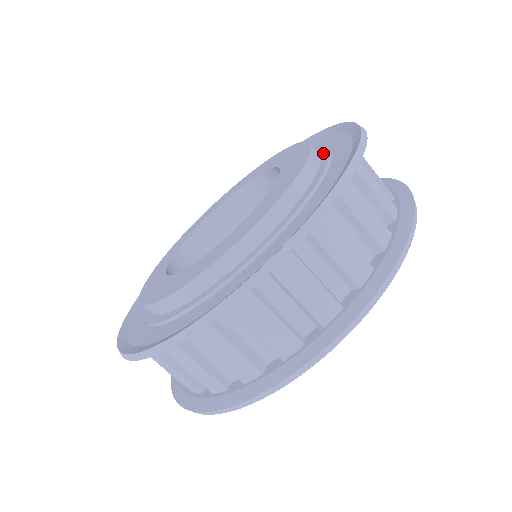
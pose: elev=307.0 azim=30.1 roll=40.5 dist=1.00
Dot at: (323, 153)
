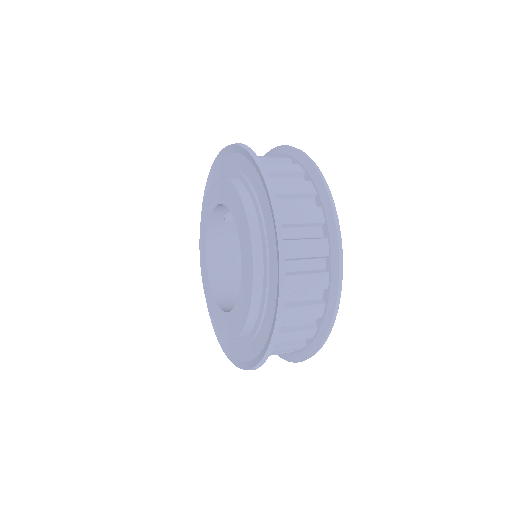
Dot at: (236, 175)
